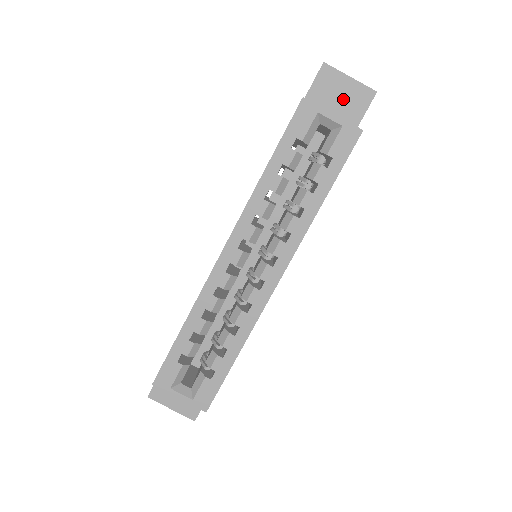
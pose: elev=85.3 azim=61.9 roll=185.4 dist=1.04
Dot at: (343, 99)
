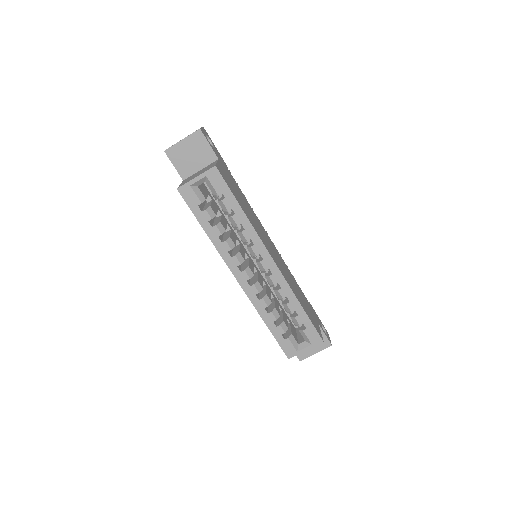
Dot at: (193, 152)
